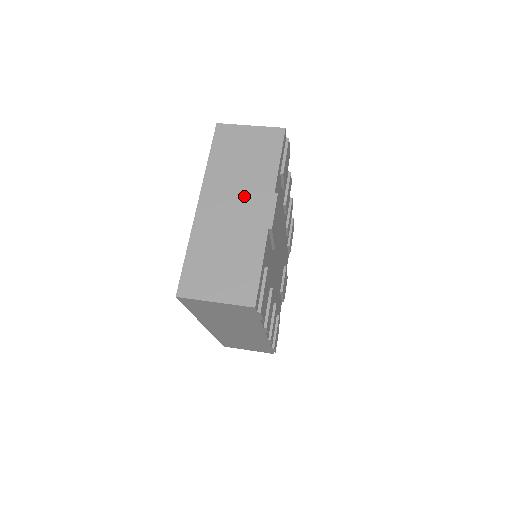
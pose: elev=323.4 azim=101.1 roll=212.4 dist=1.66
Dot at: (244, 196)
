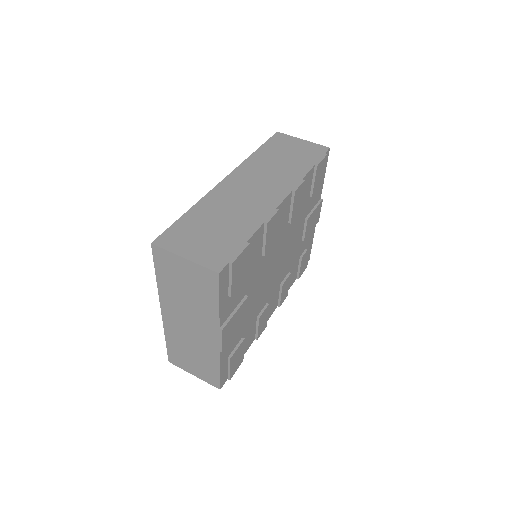
Dot at: (195, 321)
